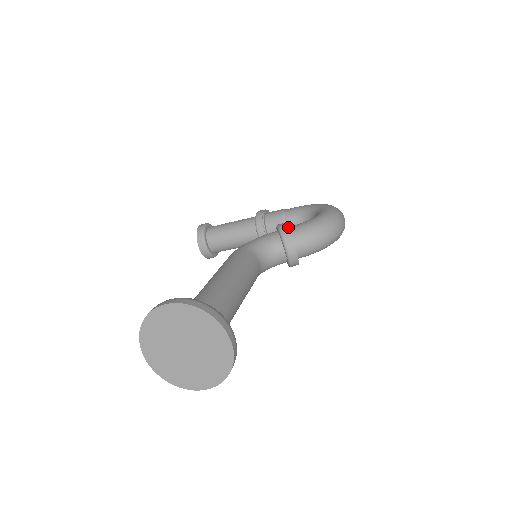
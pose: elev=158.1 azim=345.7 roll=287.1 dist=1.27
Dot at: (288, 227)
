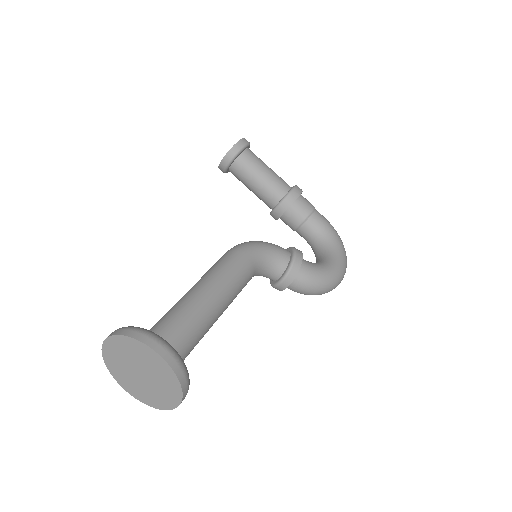
Dot at: occluded
